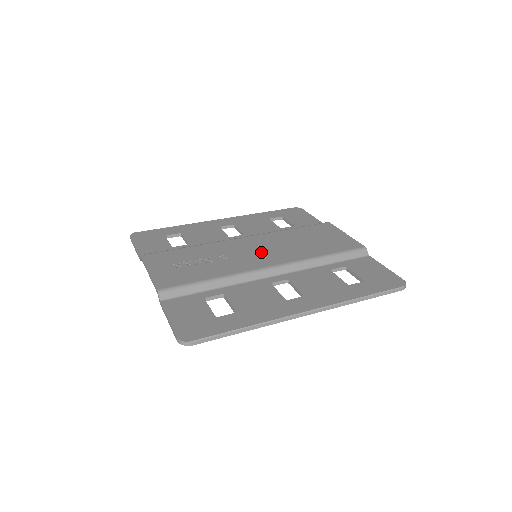
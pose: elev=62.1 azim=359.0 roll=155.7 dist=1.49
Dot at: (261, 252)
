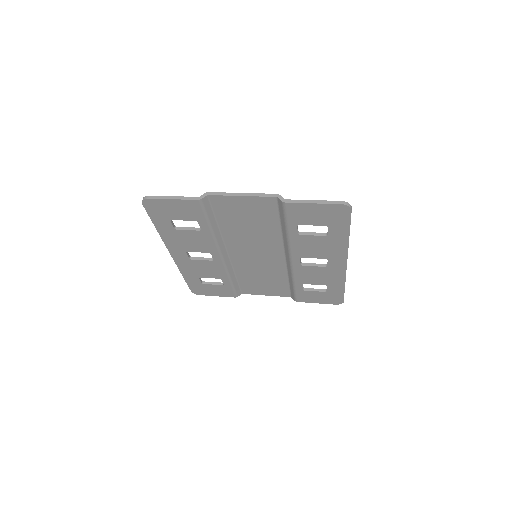
Dot at: occluded
